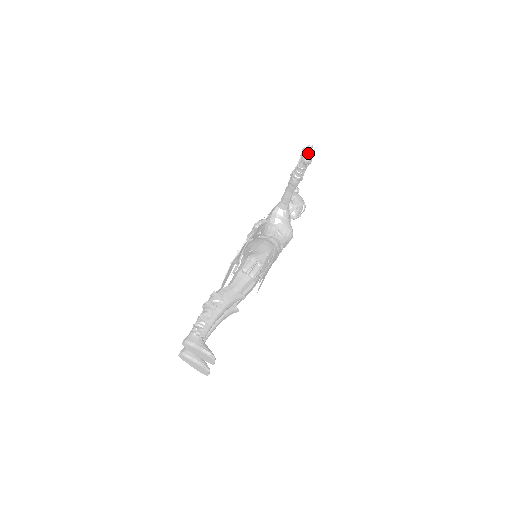
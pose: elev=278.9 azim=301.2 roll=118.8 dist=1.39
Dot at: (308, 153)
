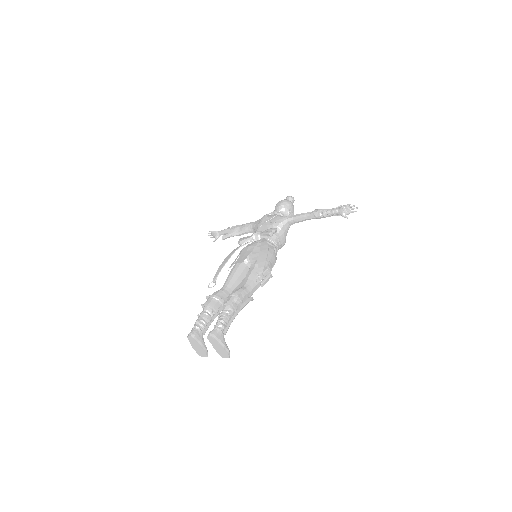
Dot at: (350, 210)
